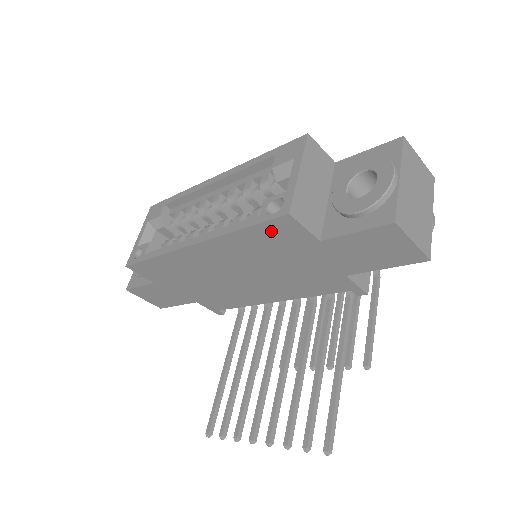
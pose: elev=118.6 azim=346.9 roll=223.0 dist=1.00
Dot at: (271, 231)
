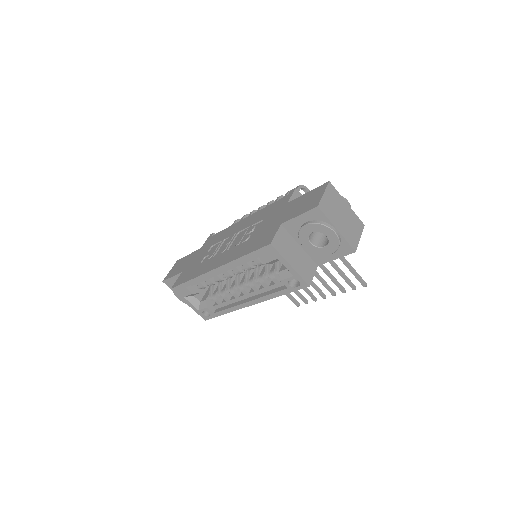
Dot at: occluded
